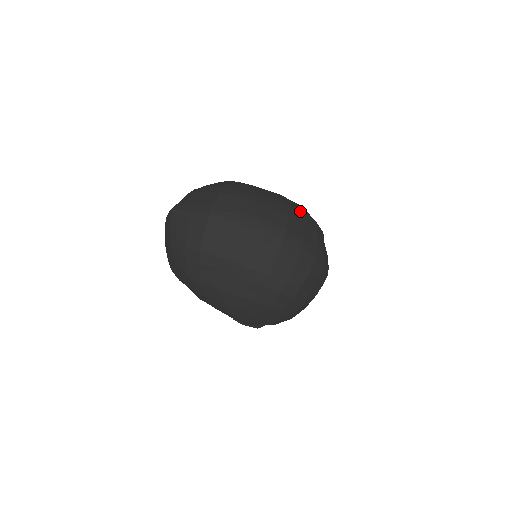
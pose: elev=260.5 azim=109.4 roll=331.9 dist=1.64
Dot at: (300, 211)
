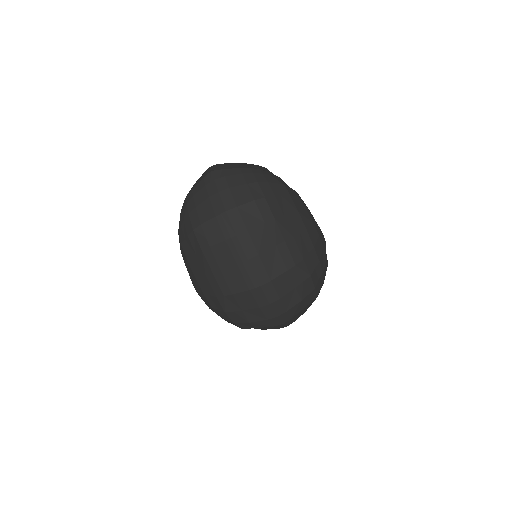
Dot at: (306, 272)
